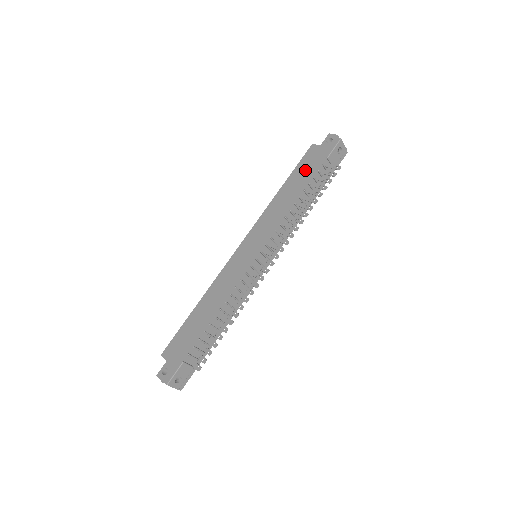
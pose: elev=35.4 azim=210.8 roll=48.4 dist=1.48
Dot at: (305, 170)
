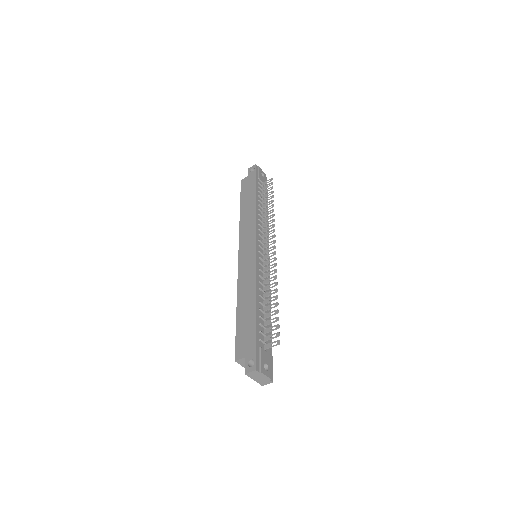
Dot at: (250, 191)
